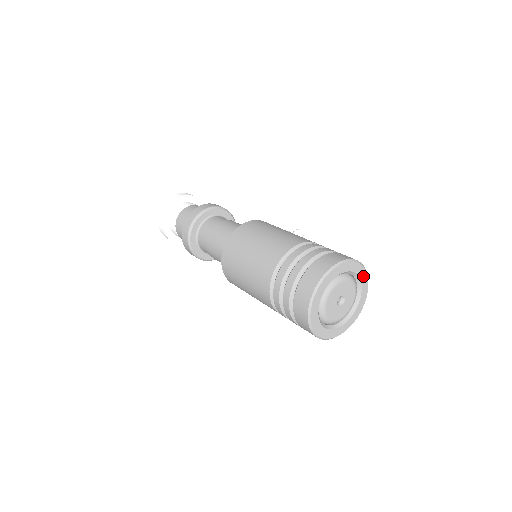
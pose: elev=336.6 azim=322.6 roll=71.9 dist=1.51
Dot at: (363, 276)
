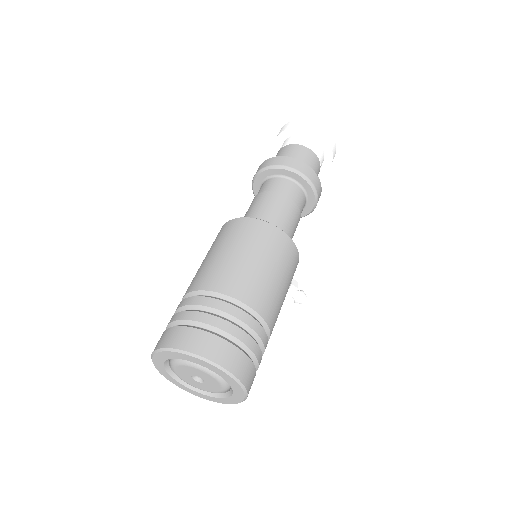
Dot at: (237, 398)
